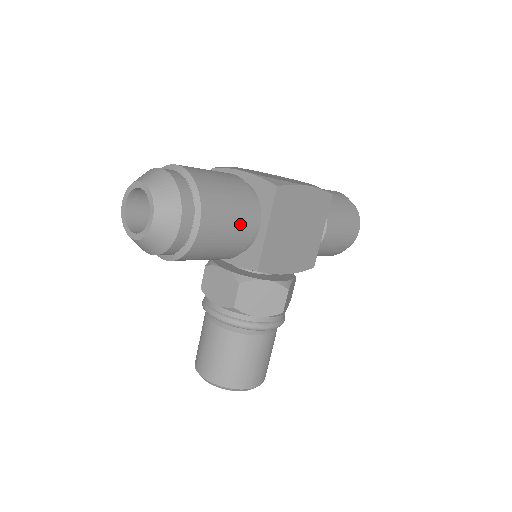
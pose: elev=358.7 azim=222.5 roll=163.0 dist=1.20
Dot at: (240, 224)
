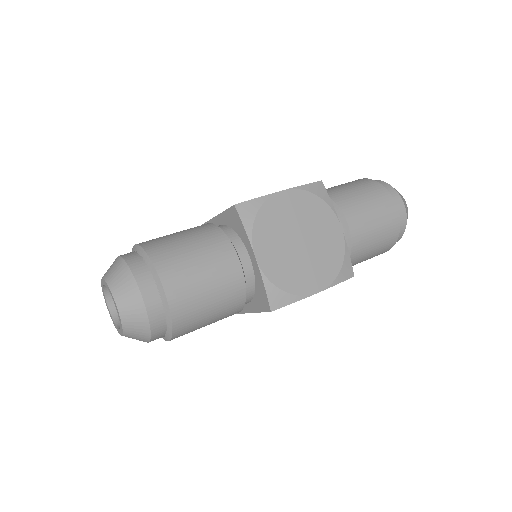
Dot at: (218, 320)
